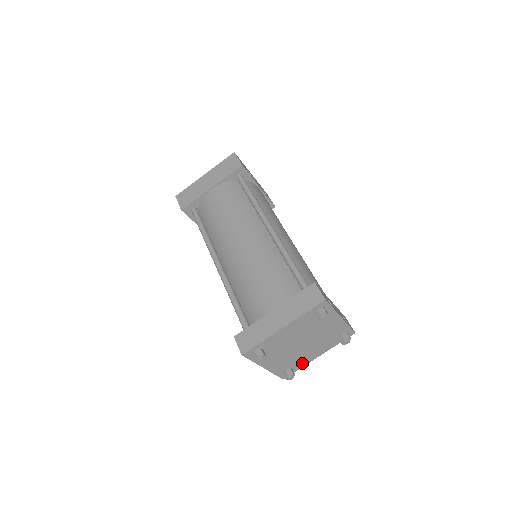
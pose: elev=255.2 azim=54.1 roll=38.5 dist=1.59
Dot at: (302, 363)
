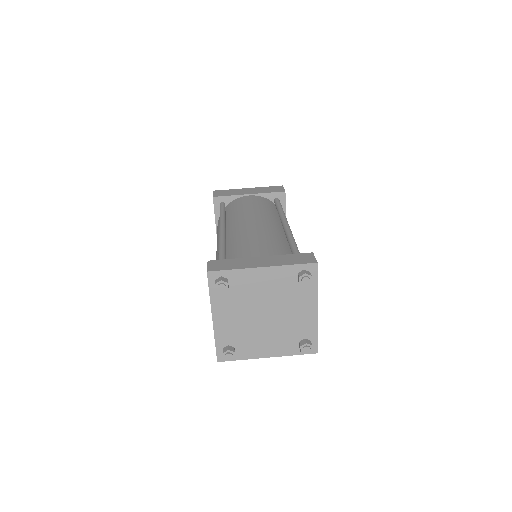
Dot at: (248, 352)
